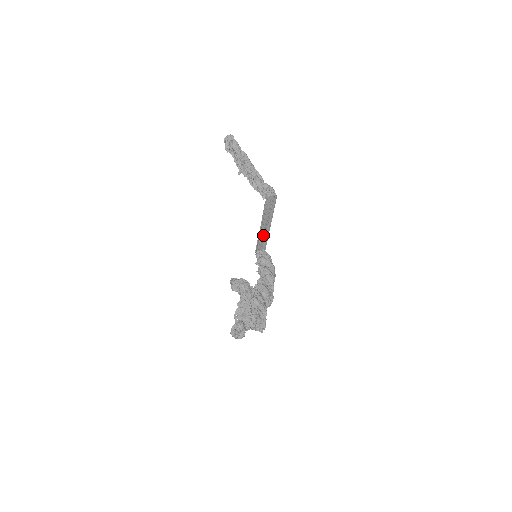
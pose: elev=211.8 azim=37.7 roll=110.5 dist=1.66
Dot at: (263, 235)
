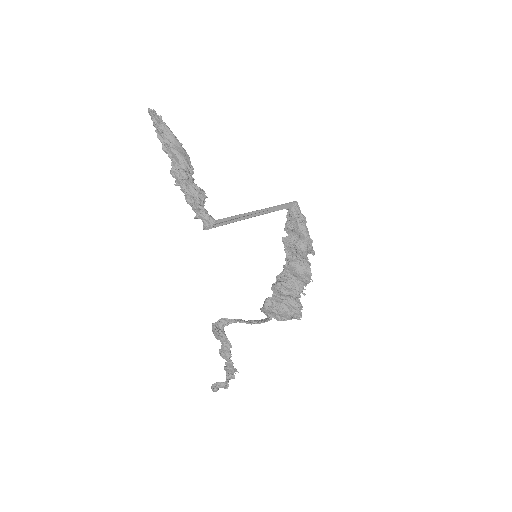
Dot at: occluded
